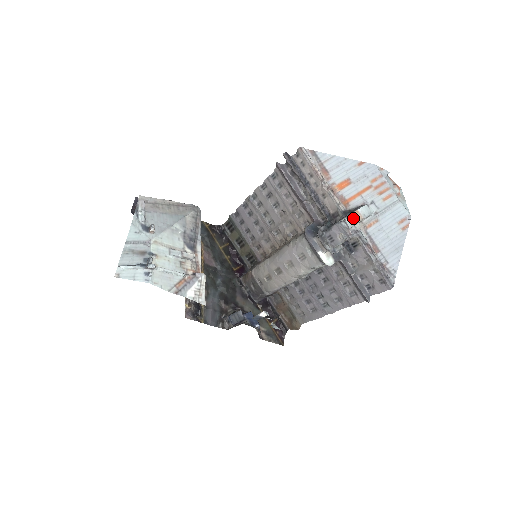
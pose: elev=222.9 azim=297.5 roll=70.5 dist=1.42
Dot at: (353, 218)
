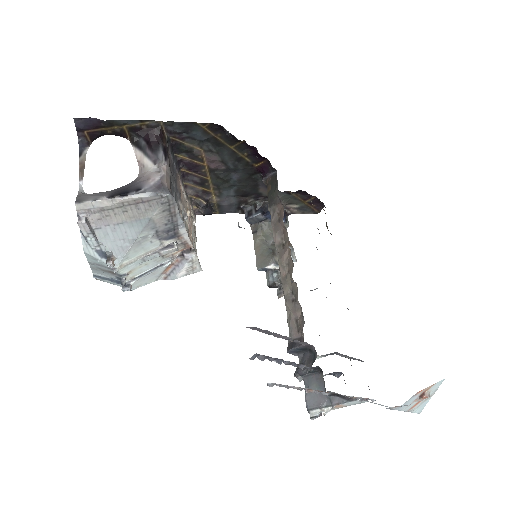
Dot at: (329, 409)
